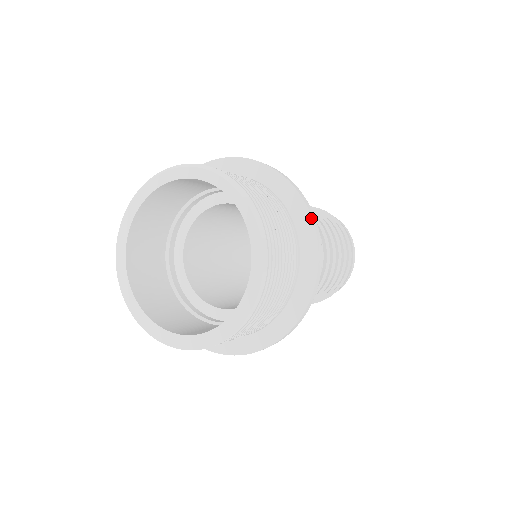
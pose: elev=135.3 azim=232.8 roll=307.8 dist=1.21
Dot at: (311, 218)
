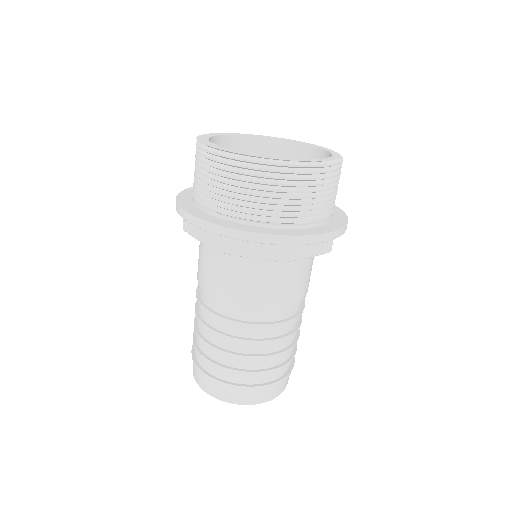
Dot at: (325, 233)
